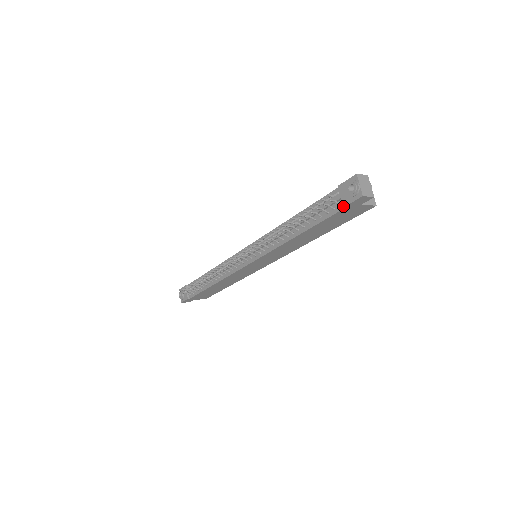
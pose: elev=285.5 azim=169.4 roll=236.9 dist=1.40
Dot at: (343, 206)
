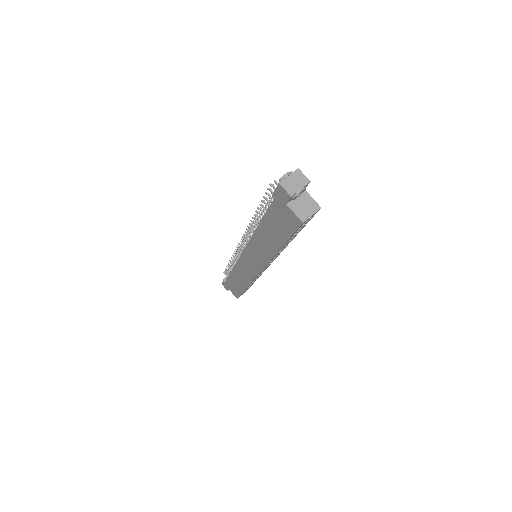
Dot at: (273, 194)
